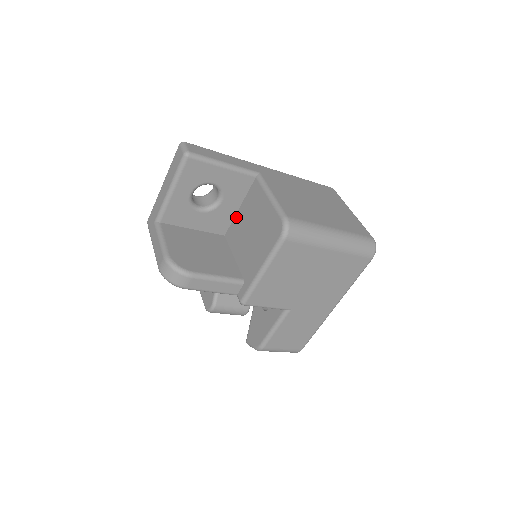
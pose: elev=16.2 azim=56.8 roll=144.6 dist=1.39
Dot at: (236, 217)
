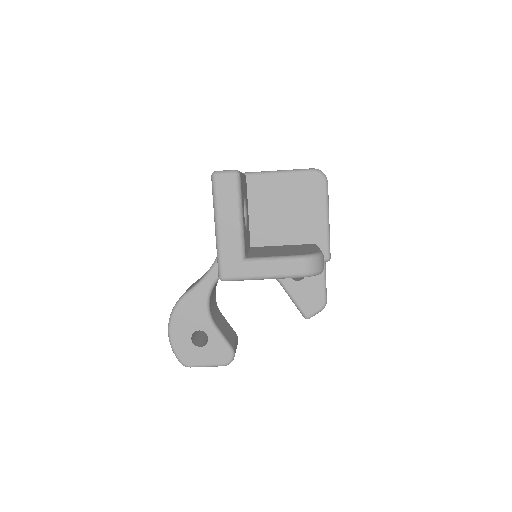
Dot at: (252, 221)
